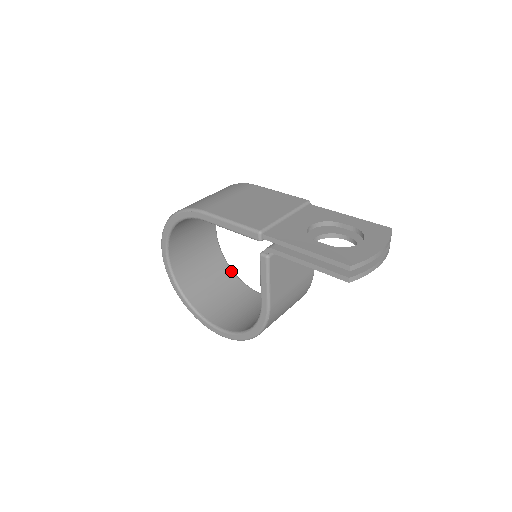
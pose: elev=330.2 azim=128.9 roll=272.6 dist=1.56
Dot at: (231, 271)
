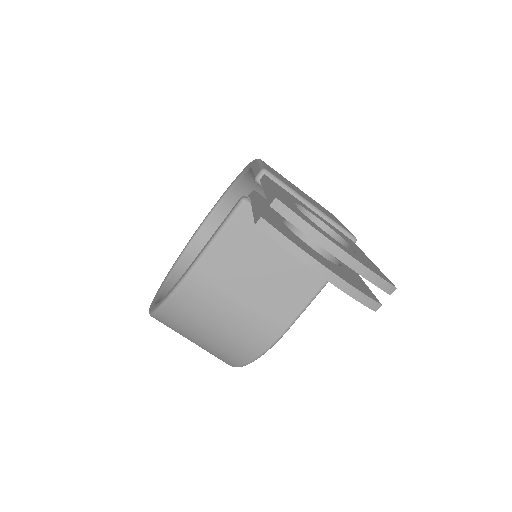
Dot at: occluded
